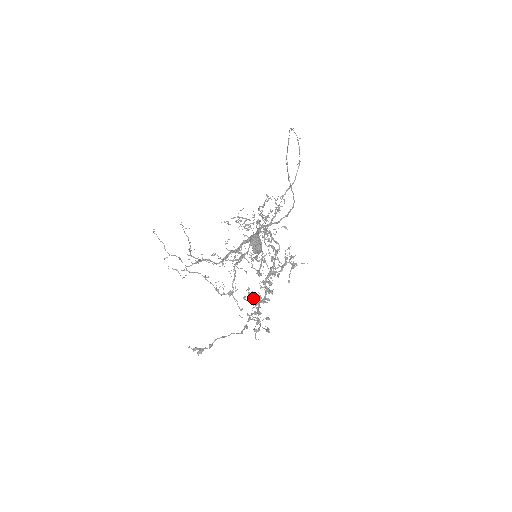
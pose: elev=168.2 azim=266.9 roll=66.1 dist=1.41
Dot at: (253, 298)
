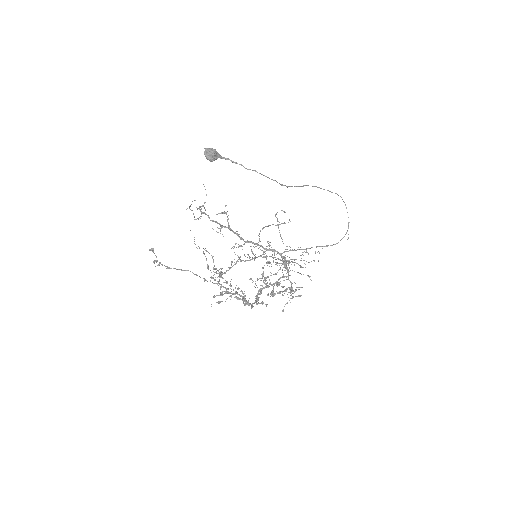
Dot at: occluded
